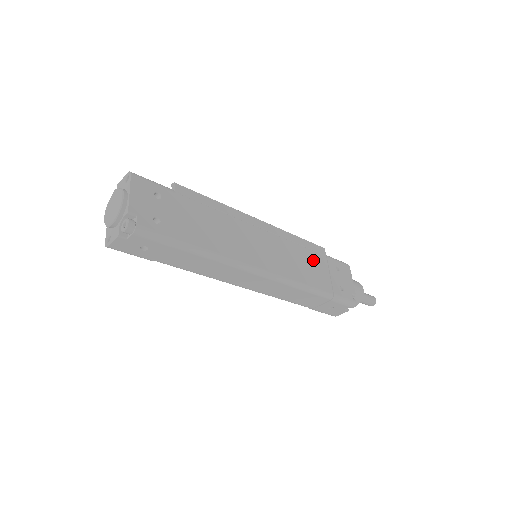
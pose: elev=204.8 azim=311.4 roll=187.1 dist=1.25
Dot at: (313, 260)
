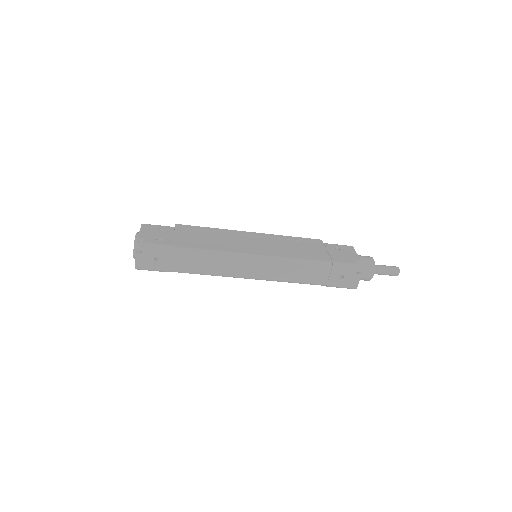
Dot at: (308, 246)
